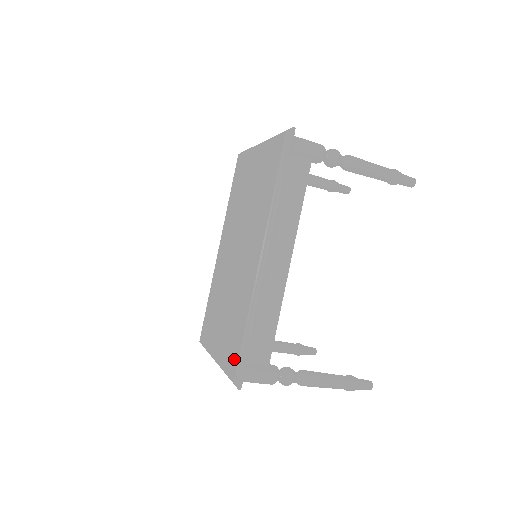
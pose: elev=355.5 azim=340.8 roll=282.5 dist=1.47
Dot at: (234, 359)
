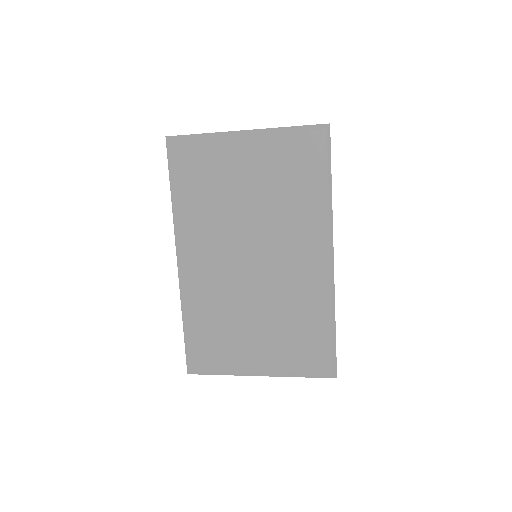
Dot at: (322, 358)
